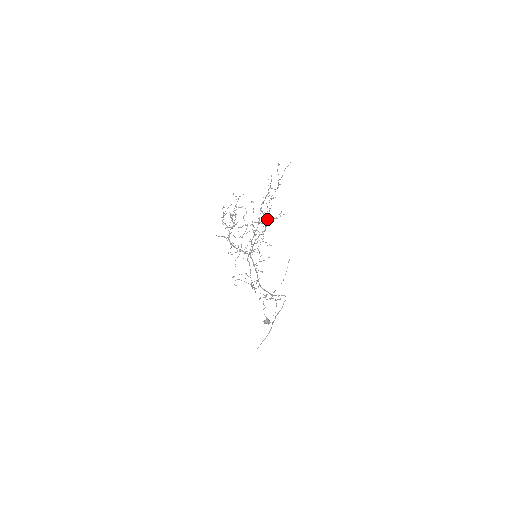
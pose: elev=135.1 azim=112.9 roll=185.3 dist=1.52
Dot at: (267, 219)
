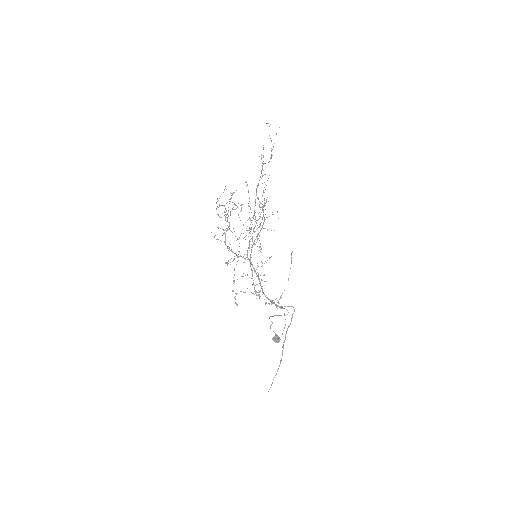
Dot at: (263, 209)
